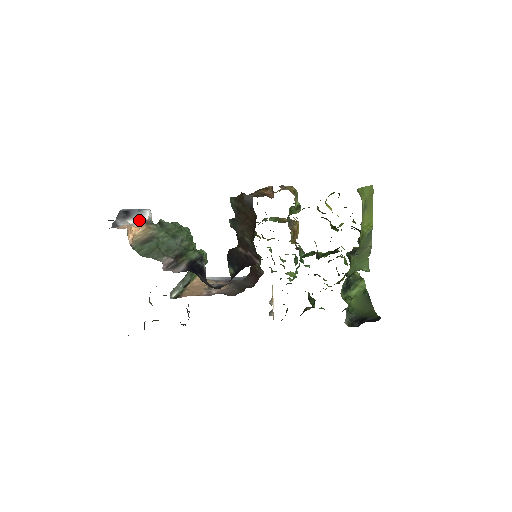
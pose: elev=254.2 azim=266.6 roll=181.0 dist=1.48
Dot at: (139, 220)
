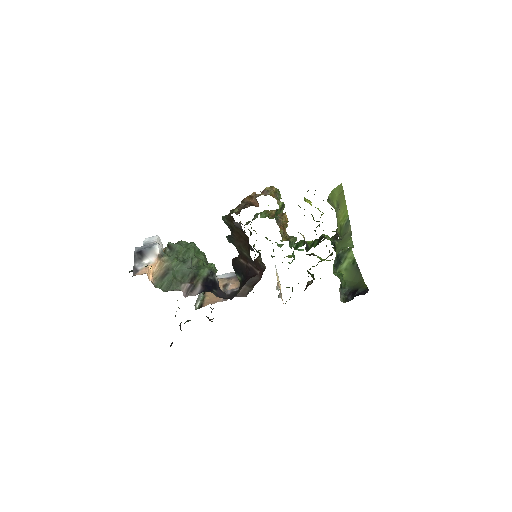
Dot at: (152, 257)
